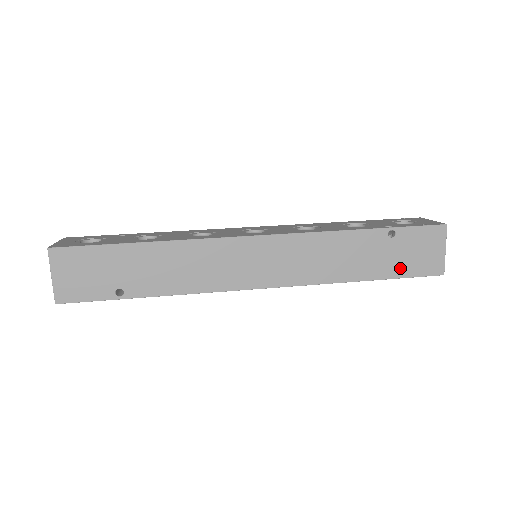
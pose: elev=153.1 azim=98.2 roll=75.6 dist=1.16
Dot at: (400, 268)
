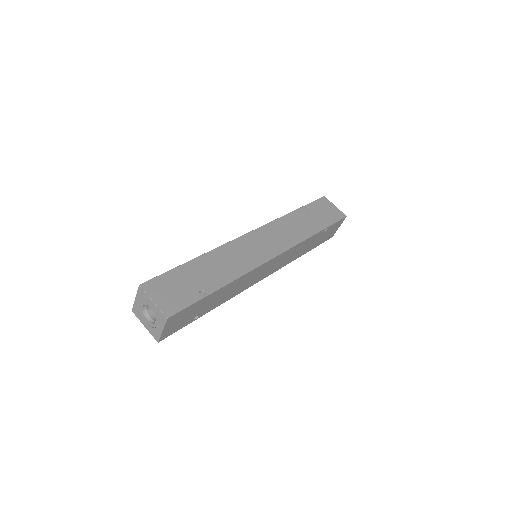
Dot at: (326, 221)
